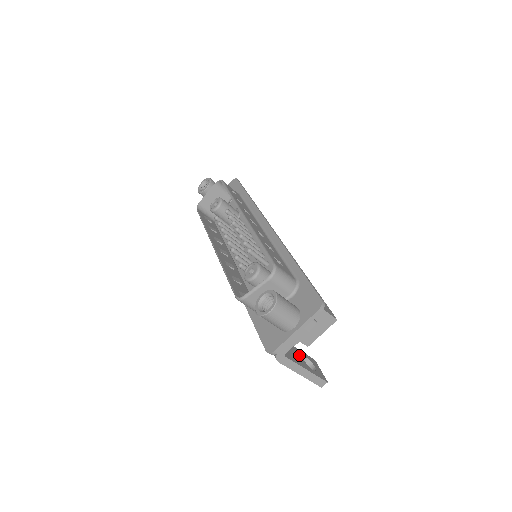
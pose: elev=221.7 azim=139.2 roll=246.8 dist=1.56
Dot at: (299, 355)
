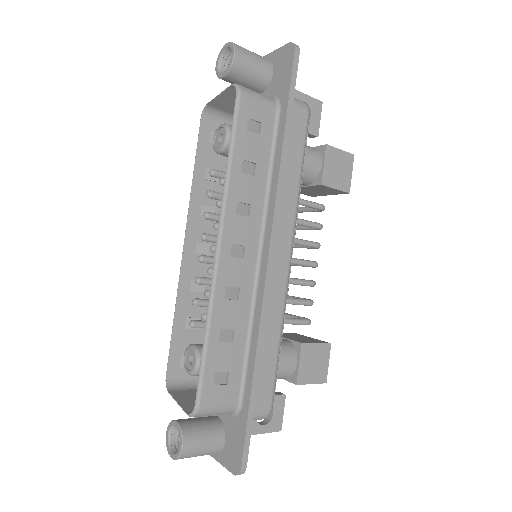
Dot at: occluded
